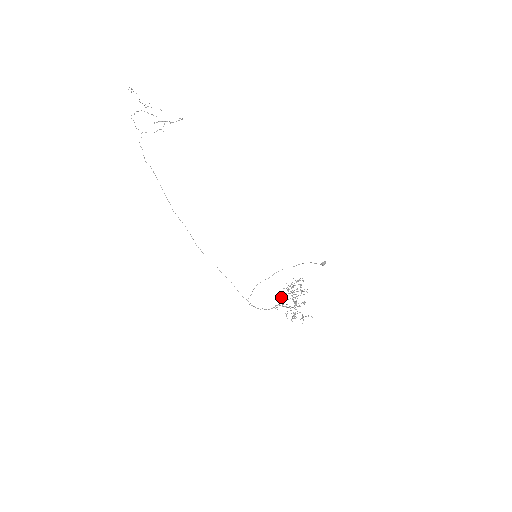
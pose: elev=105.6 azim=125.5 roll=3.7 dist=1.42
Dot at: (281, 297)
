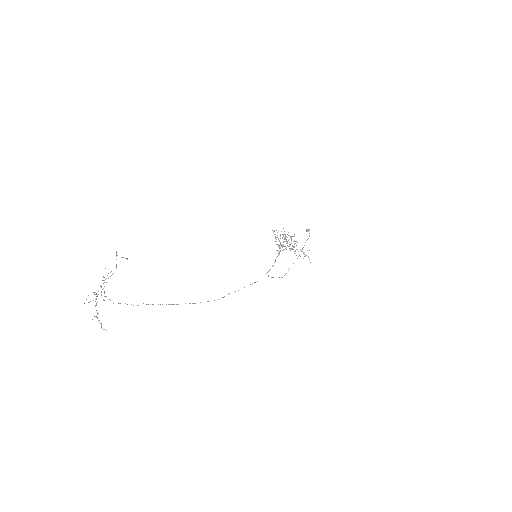
Dot at: occluded
